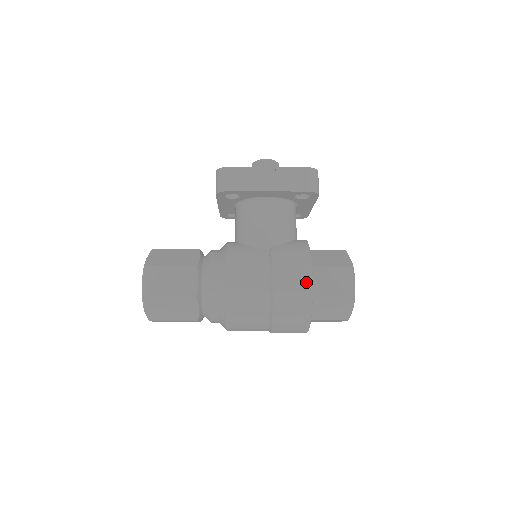
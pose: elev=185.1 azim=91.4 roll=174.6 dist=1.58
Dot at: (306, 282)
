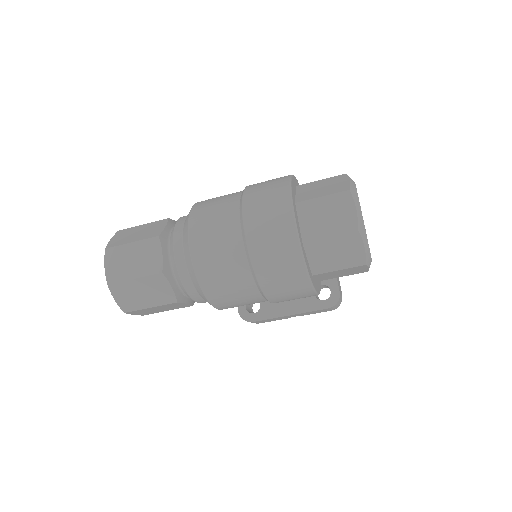
Dot at: occluded
